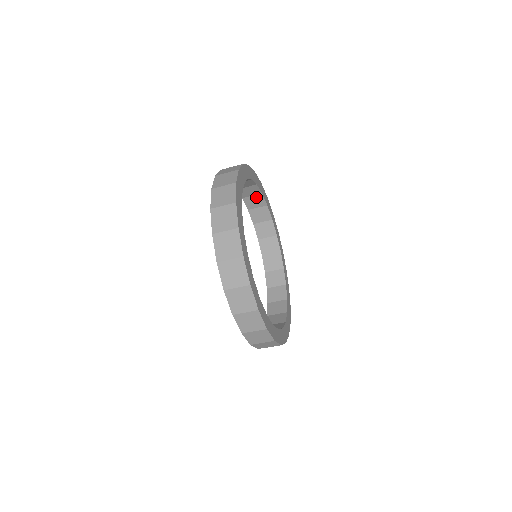
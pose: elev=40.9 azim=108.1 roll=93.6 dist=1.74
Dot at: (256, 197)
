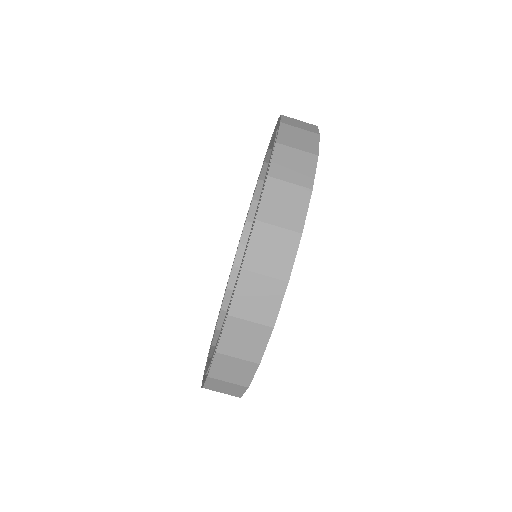
Dot at: occluded
